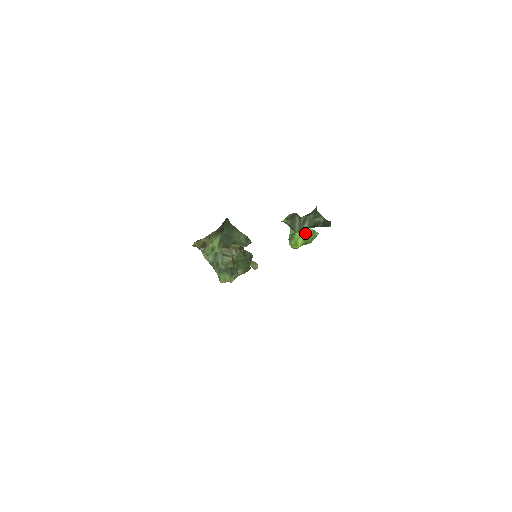
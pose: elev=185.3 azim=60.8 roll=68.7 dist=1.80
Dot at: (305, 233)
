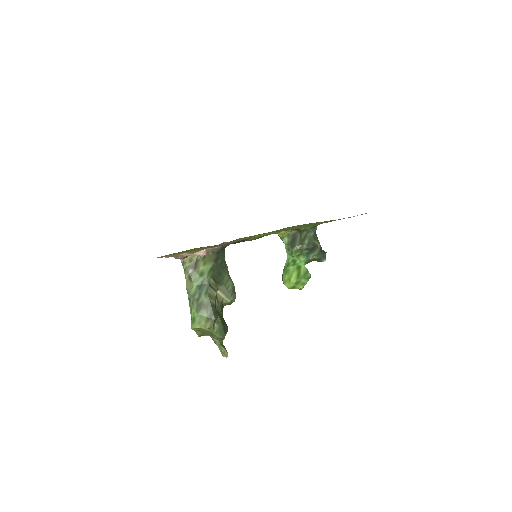
Dot at: (299, 270)
